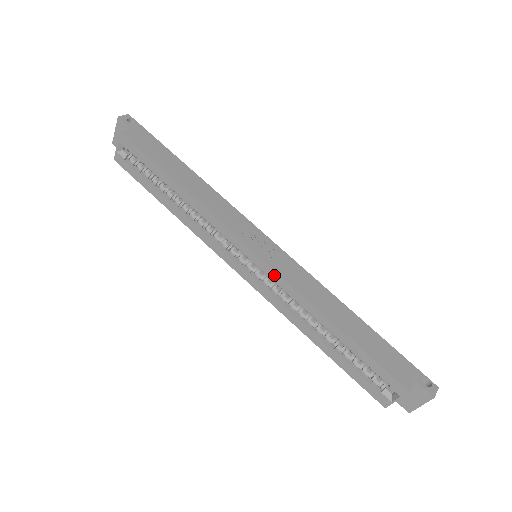
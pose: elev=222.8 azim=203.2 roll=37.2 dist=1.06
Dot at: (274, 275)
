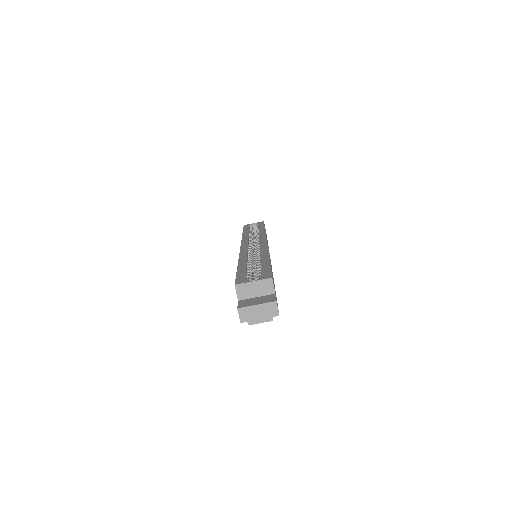
Dot at: (264, 246)
